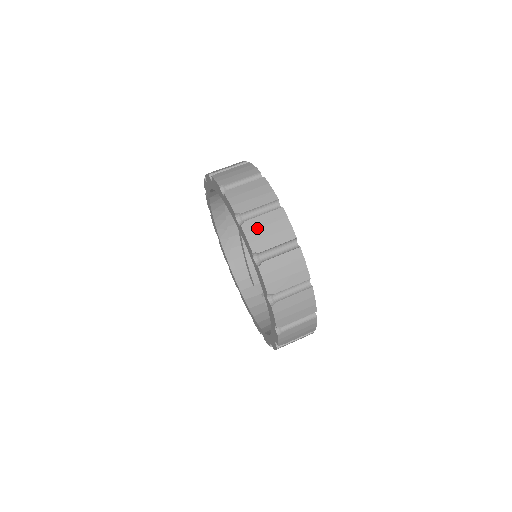
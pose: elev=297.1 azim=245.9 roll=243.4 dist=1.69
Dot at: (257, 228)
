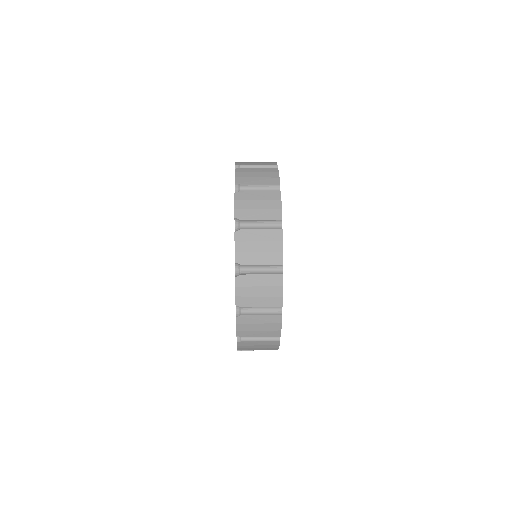
Dot at: (248, 172)
